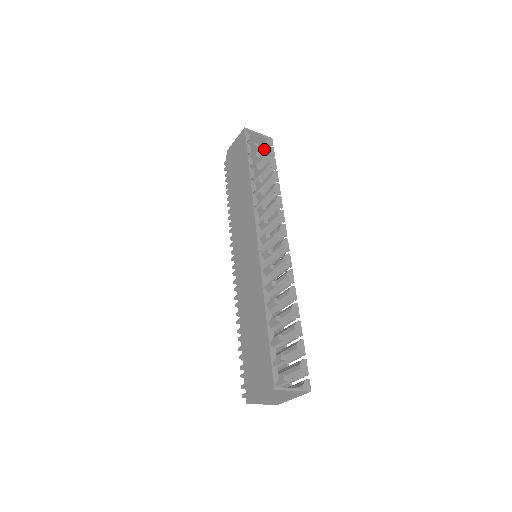
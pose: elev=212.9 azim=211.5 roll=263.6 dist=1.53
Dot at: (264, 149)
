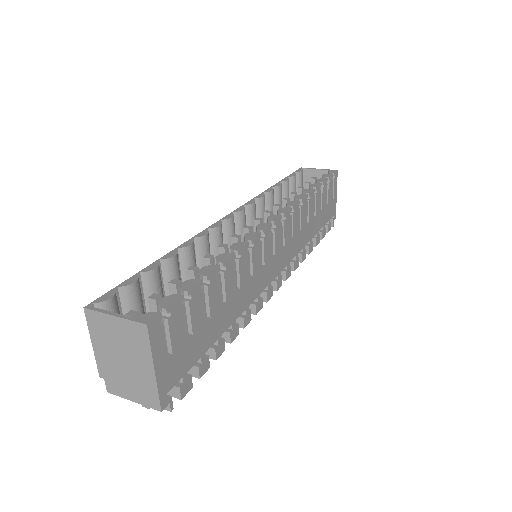
Dot at: occluded
